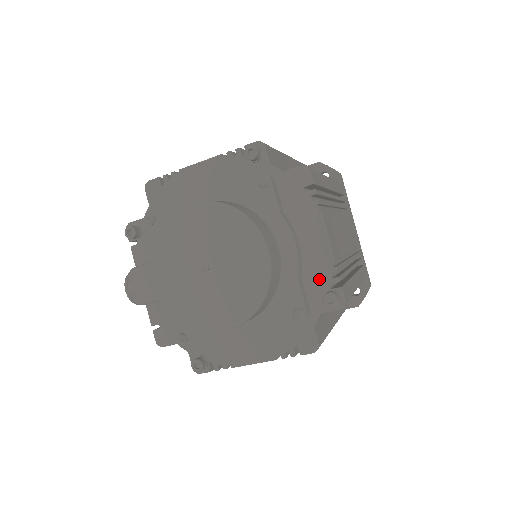
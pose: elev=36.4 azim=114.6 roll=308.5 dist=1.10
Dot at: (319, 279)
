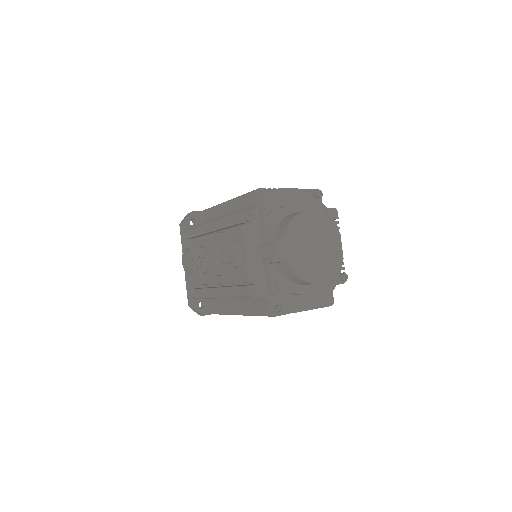
Dot at: (337, 267)
